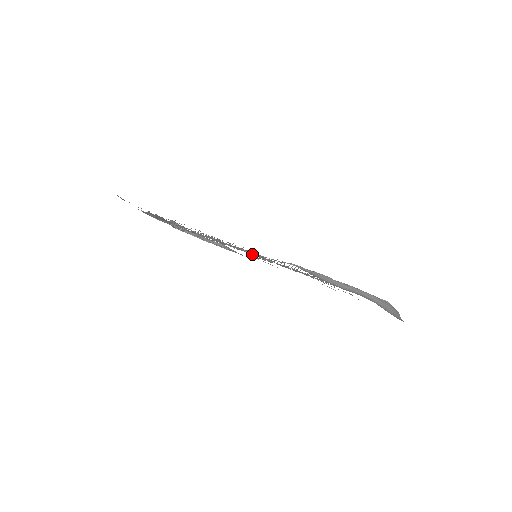
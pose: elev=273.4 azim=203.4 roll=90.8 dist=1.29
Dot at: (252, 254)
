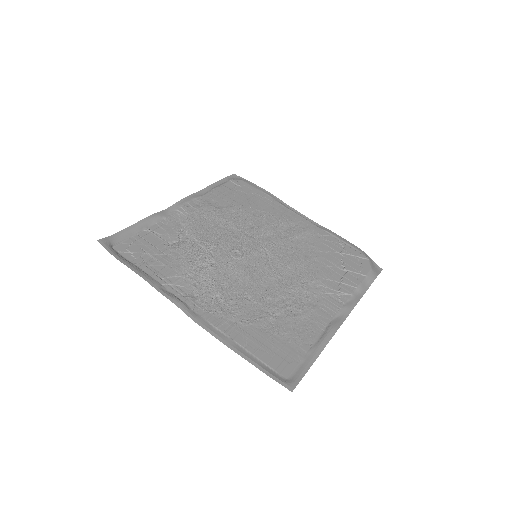
Dot at: (266, 266)
